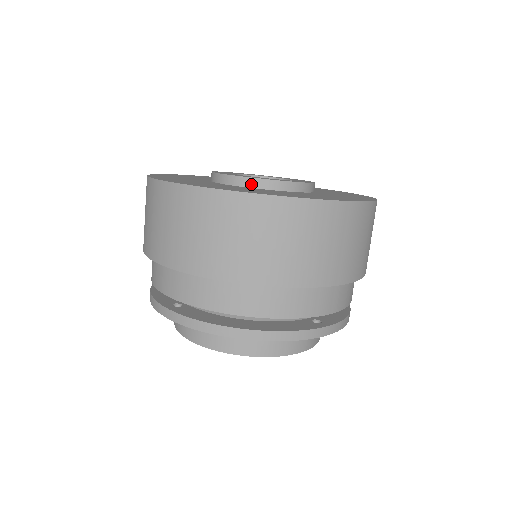
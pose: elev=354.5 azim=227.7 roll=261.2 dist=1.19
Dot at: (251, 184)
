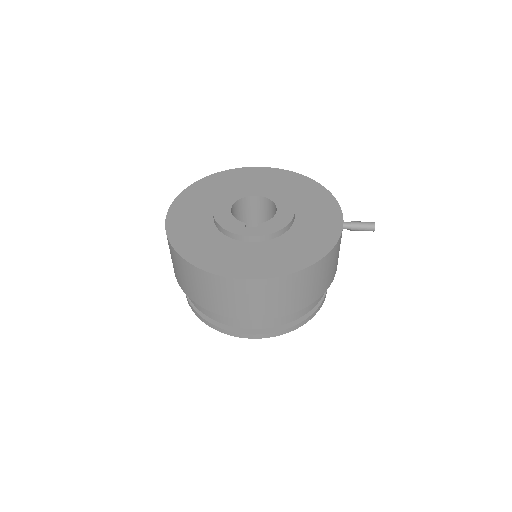
Dot at: (218, 227)
